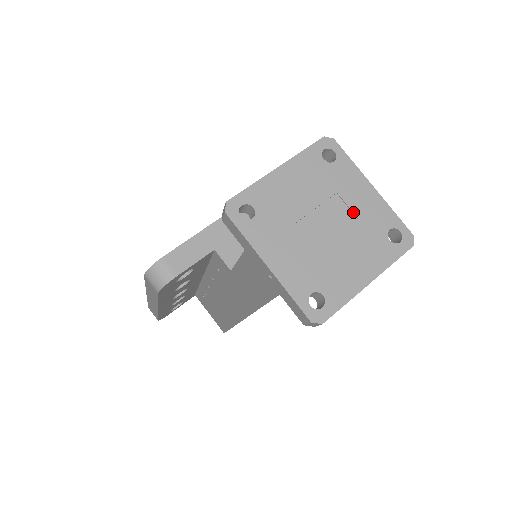
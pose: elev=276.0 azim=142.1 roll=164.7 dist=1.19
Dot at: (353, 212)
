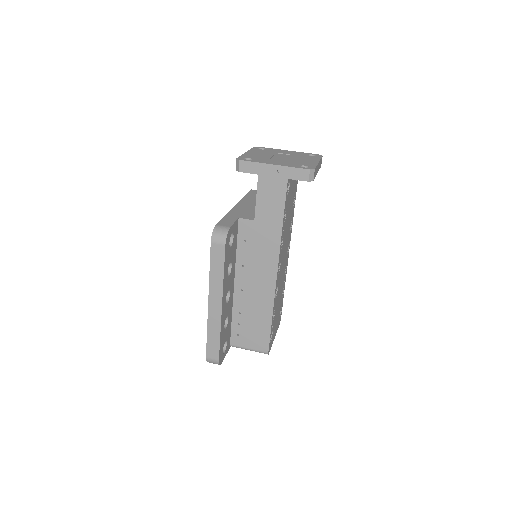
Dot at: (289, 154)
